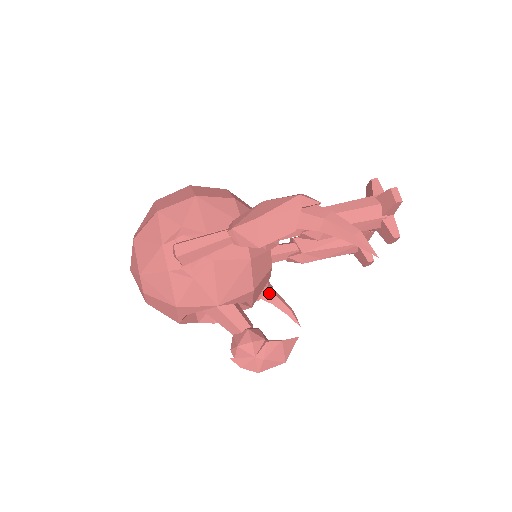
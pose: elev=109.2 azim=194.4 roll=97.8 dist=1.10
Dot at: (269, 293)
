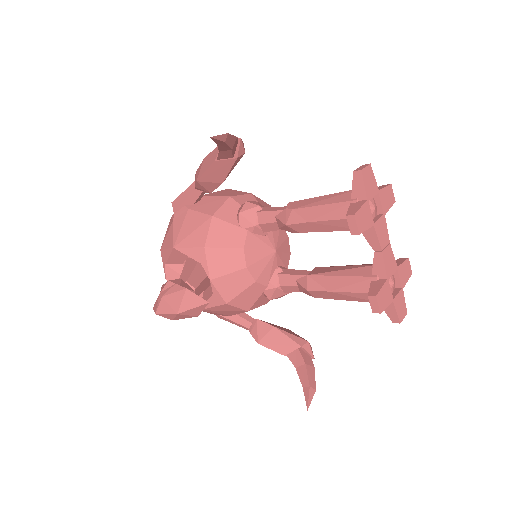
Dot at: (299, 354)
